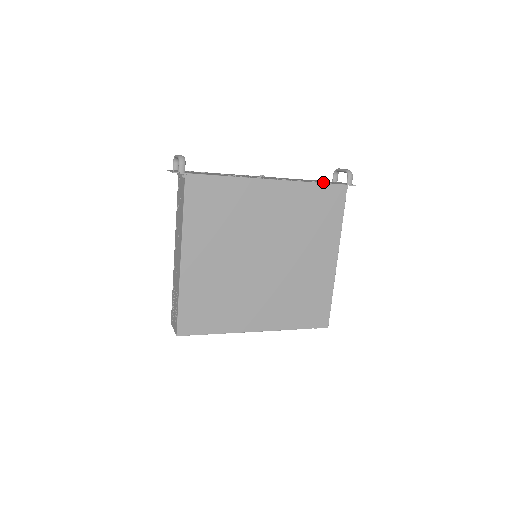
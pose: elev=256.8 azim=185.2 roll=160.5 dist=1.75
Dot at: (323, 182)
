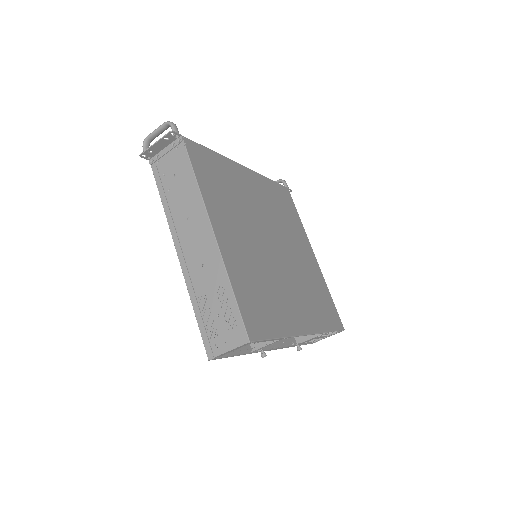
Dot at: occluded
